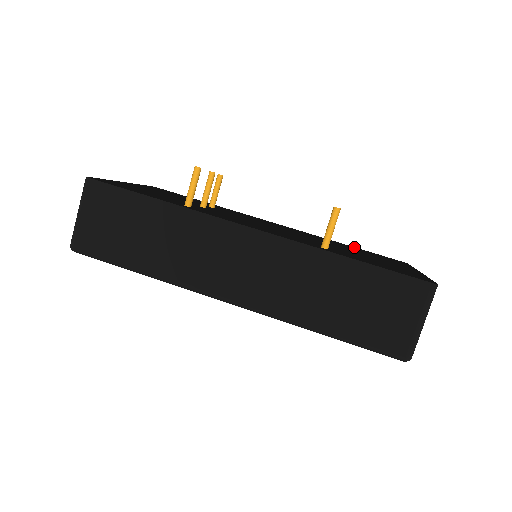
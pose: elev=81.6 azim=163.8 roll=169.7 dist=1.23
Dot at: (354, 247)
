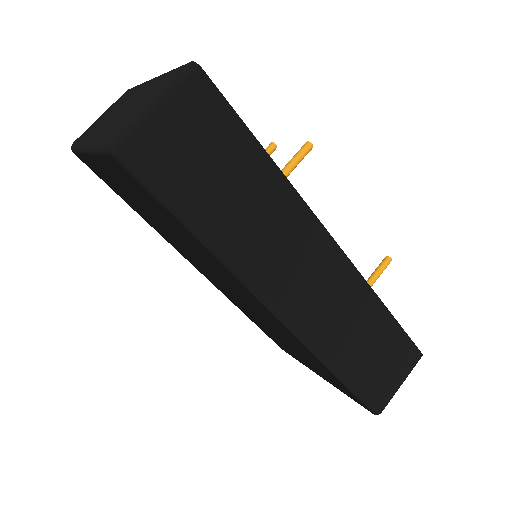
Dot at: occluded
